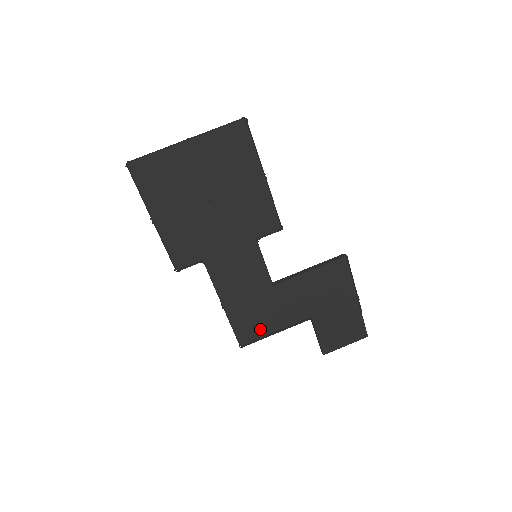
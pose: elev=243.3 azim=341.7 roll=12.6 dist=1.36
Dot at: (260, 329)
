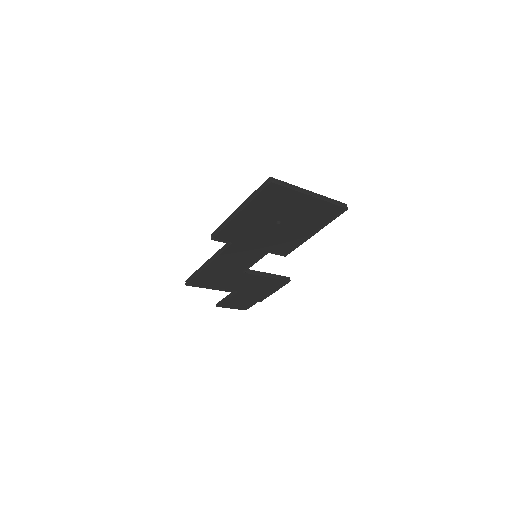
Dot at: (207, 282)
